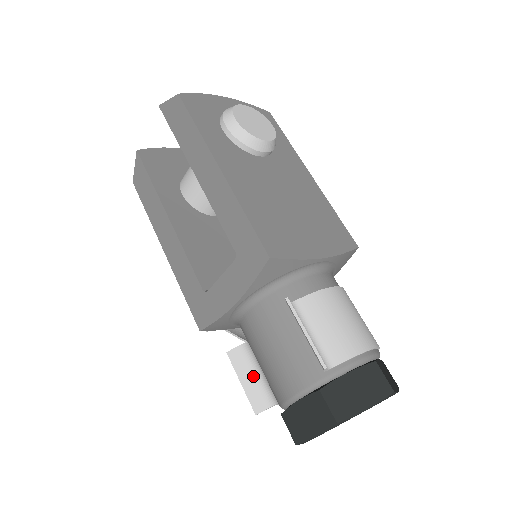
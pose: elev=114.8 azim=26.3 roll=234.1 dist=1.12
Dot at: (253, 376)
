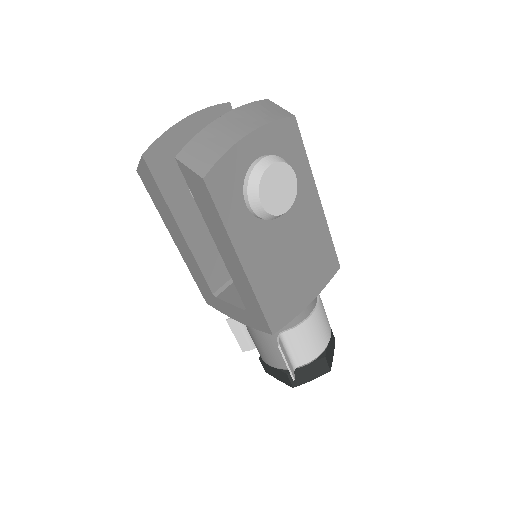
Dot at: (244, 334)
